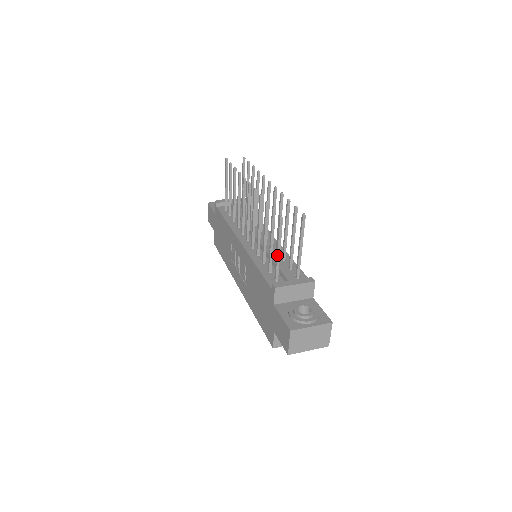
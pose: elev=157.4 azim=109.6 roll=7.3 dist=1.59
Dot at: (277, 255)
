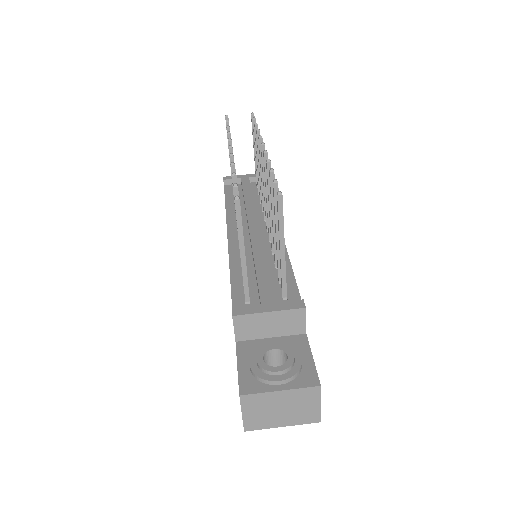
Dot at: (241, 261)
